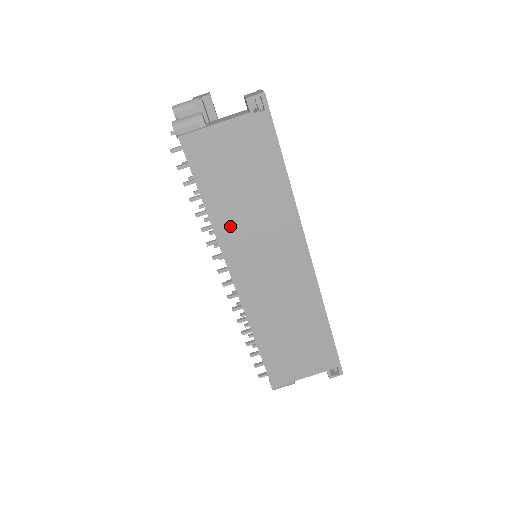
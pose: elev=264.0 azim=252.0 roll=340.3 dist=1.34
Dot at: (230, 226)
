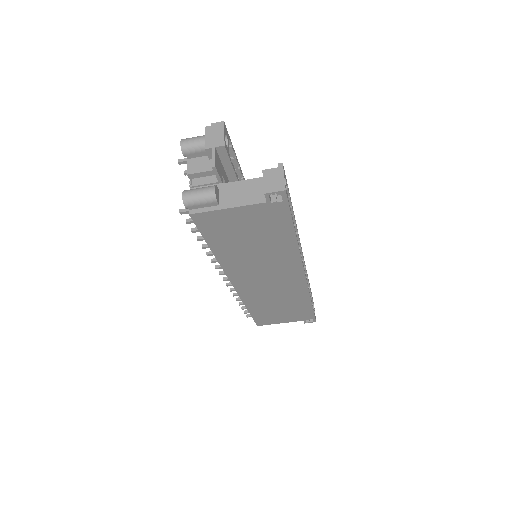
Dot at: (235, 261)
